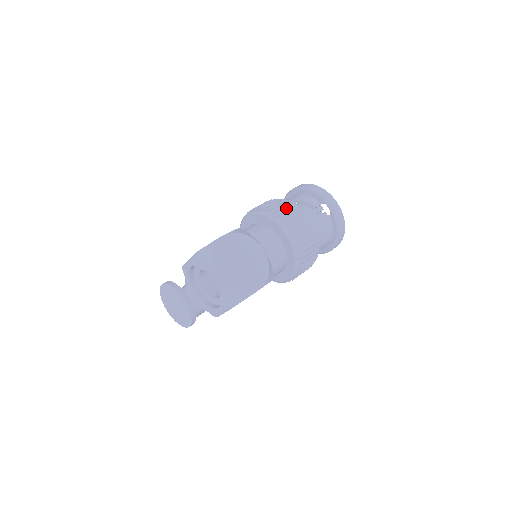
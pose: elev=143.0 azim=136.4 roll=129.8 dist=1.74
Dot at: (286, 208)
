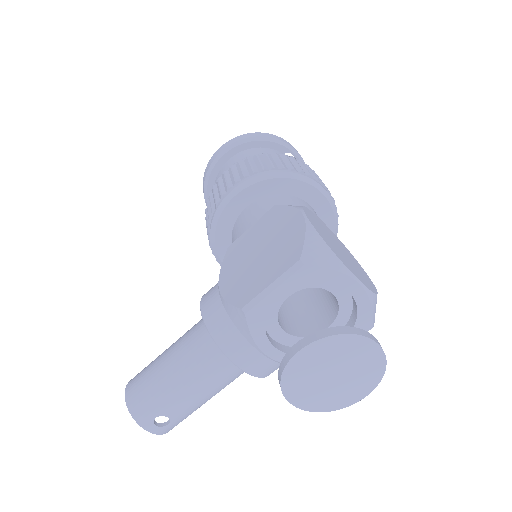
Dot at: (289, 160)
